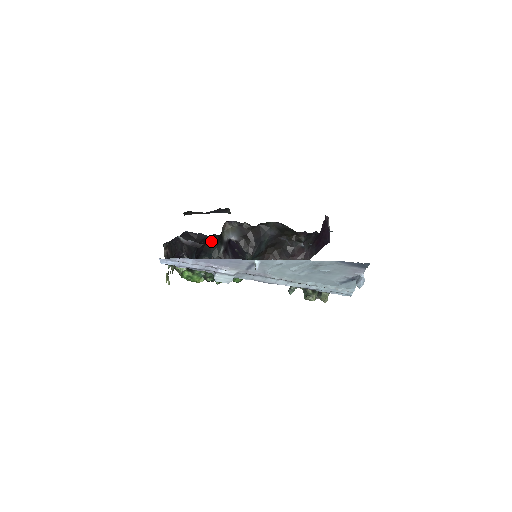
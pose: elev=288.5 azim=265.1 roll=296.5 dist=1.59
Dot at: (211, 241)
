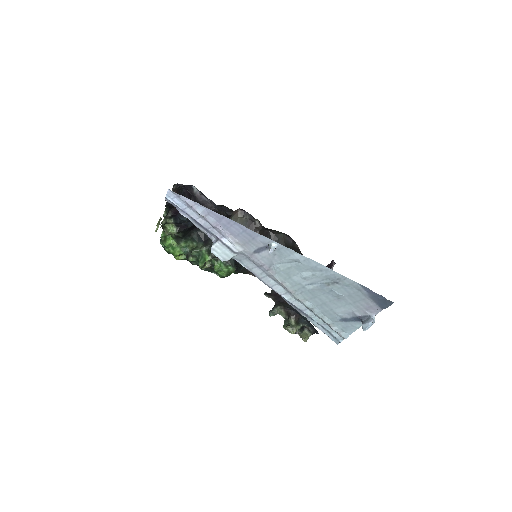
Dot at: occluded
